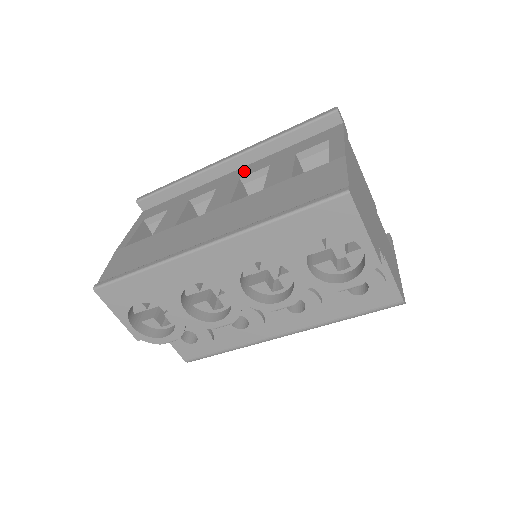
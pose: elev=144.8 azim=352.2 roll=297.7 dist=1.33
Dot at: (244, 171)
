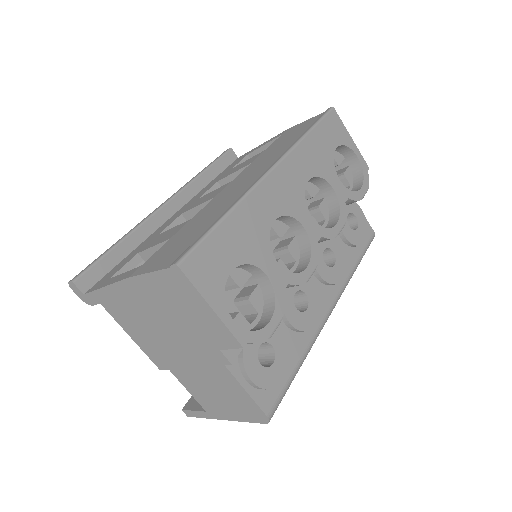
Dot at: (192, 201)
